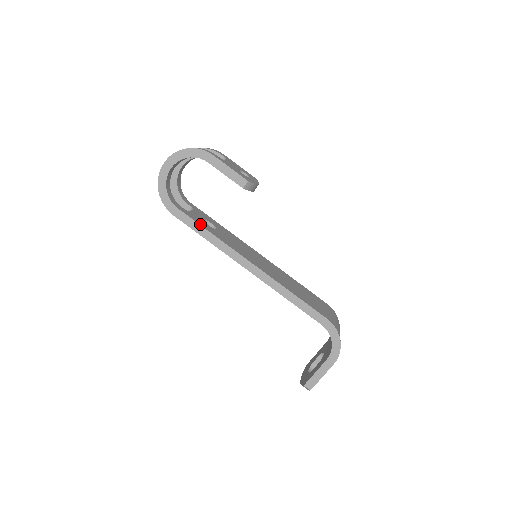
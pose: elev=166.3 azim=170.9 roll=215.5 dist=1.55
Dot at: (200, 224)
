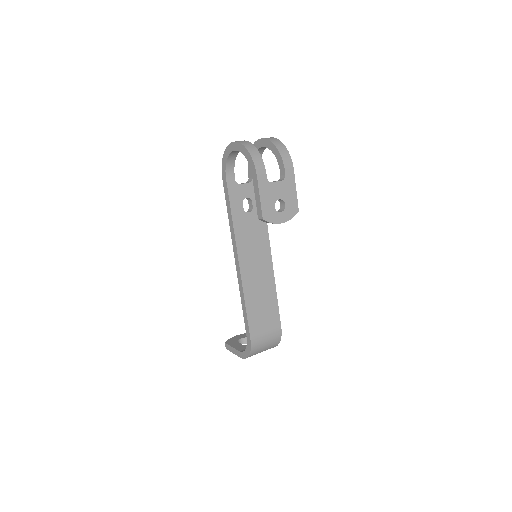
Dot at: (231, 203)
